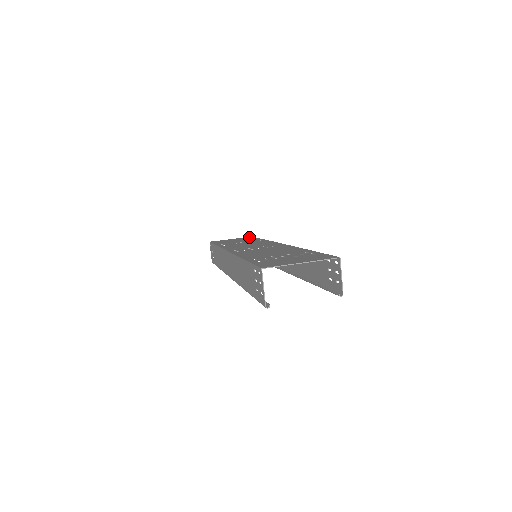
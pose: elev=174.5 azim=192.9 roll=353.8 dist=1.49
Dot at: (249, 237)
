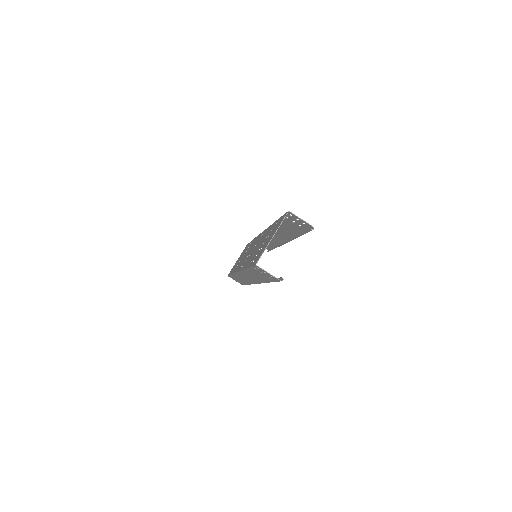
Dot at: occluded
